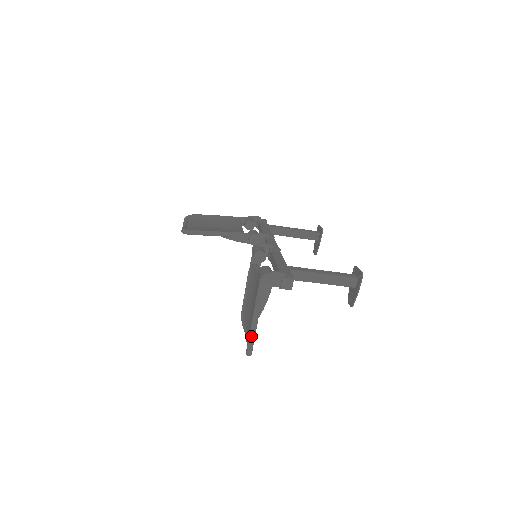
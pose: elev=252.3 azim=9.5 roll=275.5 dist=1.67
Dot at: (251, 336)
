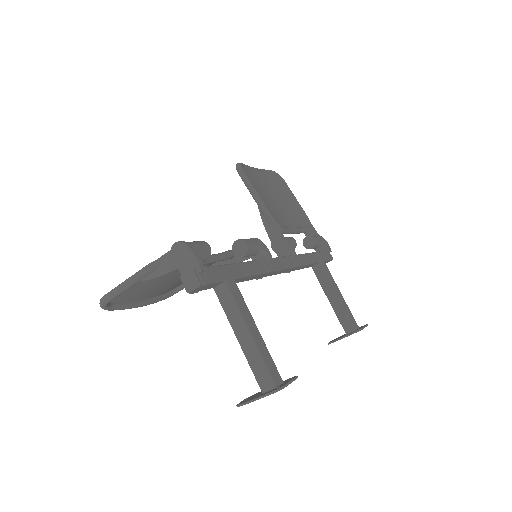
Dot at: (116, 288)
